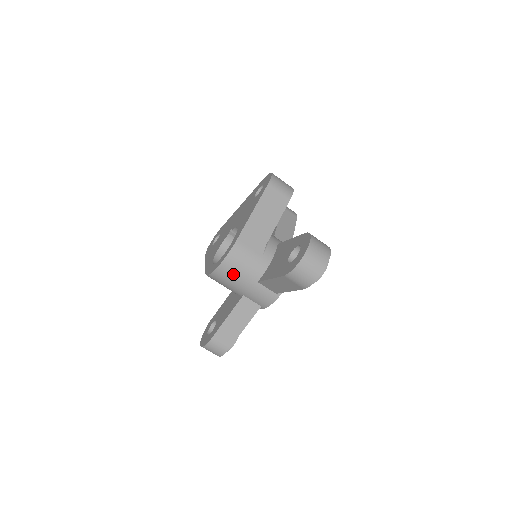
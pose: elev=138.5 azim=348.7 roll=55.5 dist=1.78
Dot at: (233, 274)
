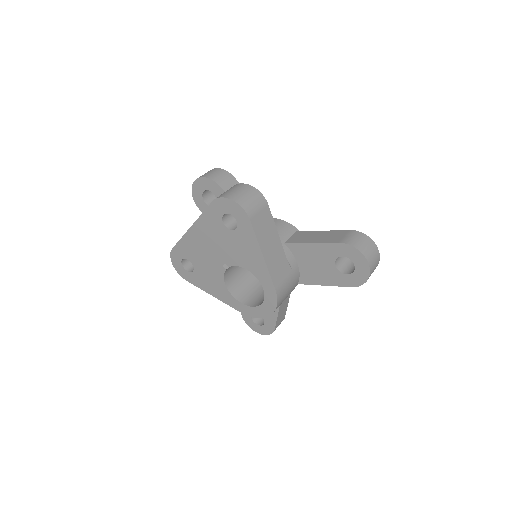
Dot at: occluded
